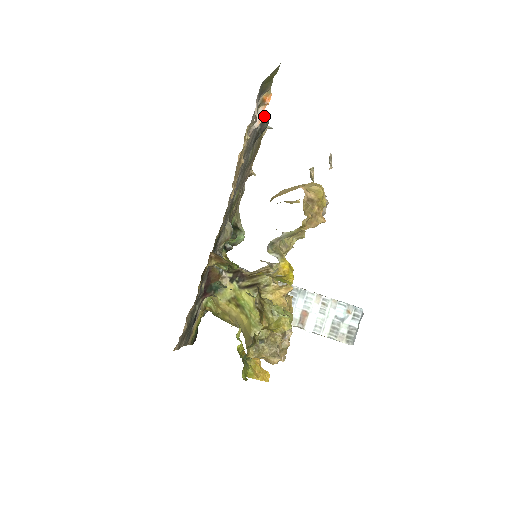
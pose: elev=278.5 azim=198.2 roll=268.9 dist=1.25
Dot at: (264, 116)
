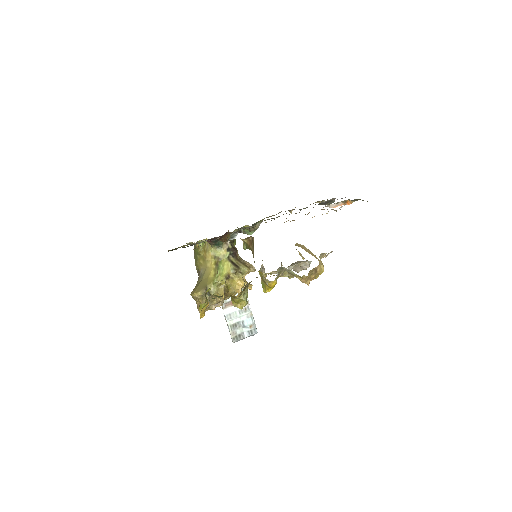
Dot at: (332, 200)
